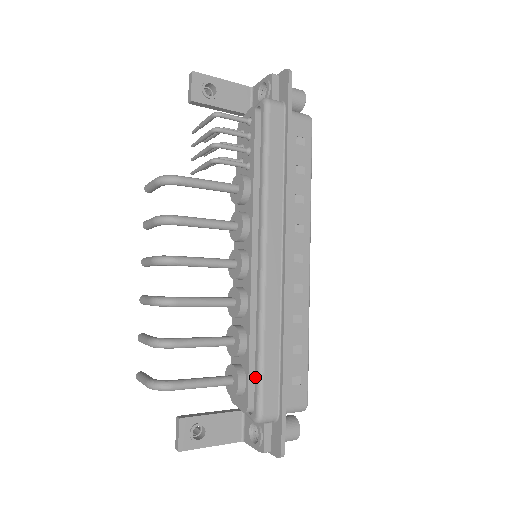
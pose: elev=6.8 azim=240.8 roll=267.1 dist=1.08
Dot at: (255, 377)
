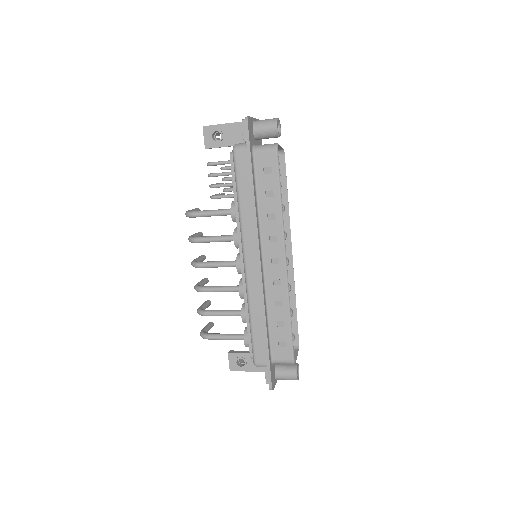
Dot at: (251, 339)
